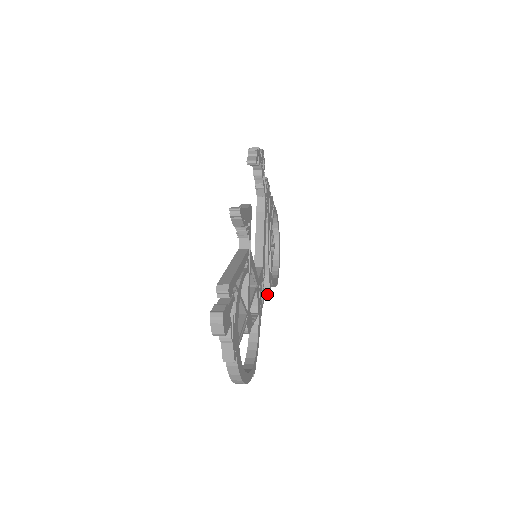
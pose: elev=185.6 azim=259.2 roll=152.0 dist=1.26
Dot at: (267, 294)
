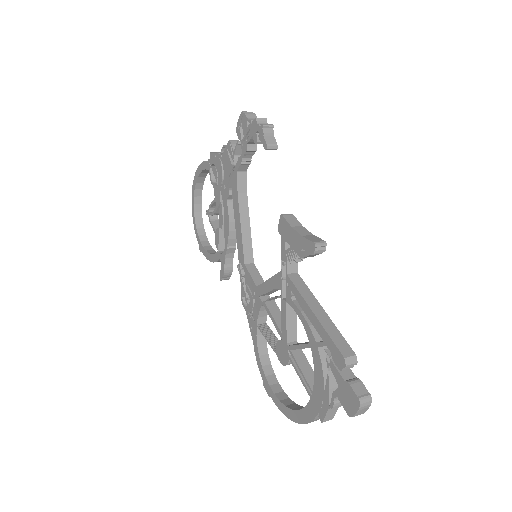
Dot at: (227, 277)
